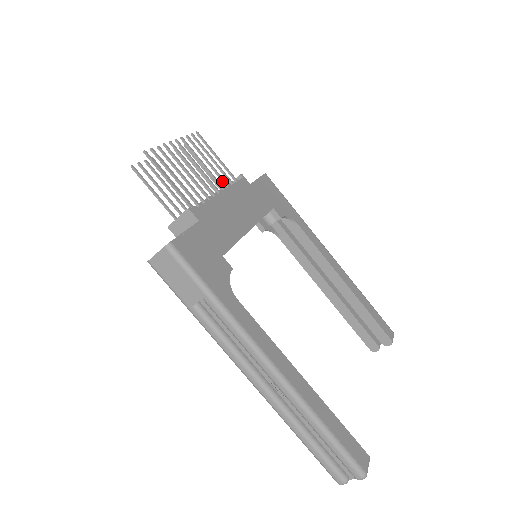
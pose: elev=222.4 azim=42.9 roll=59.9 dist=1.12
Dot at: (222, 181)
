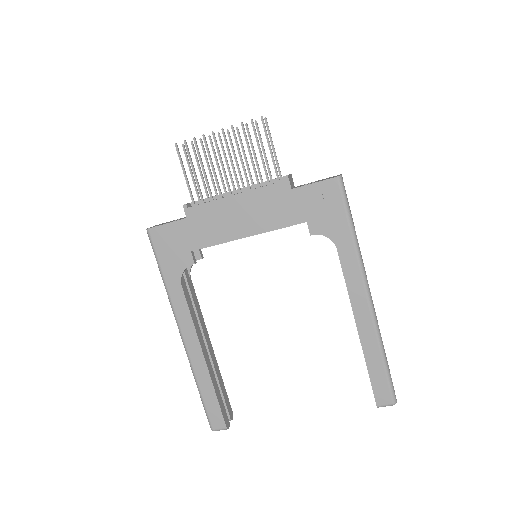
Dot at: (256, 179)
